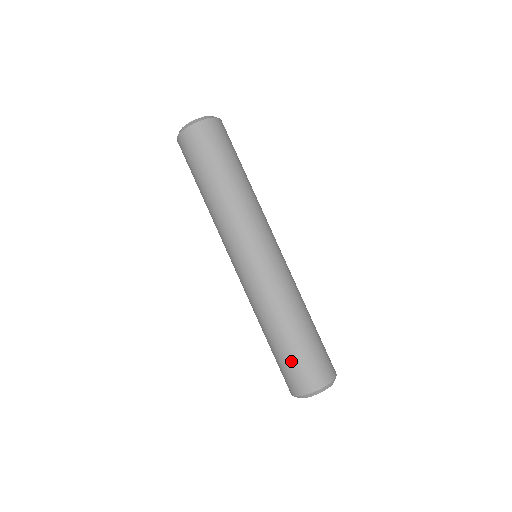
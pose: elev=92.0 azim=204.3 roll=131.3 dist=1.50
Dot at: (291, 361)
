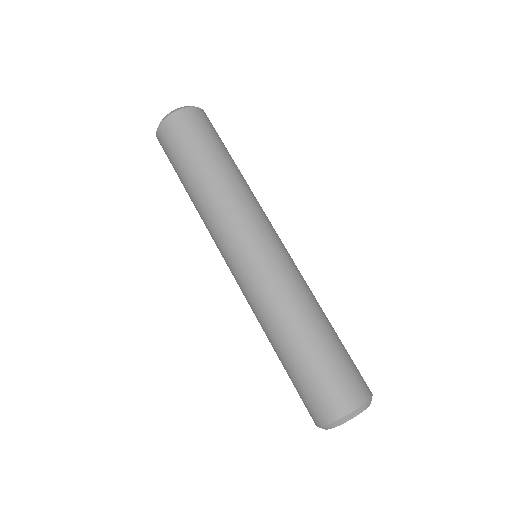
Dot at: (295, 385)
